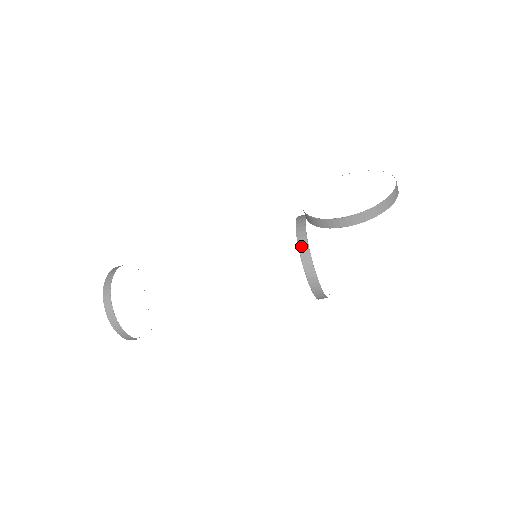
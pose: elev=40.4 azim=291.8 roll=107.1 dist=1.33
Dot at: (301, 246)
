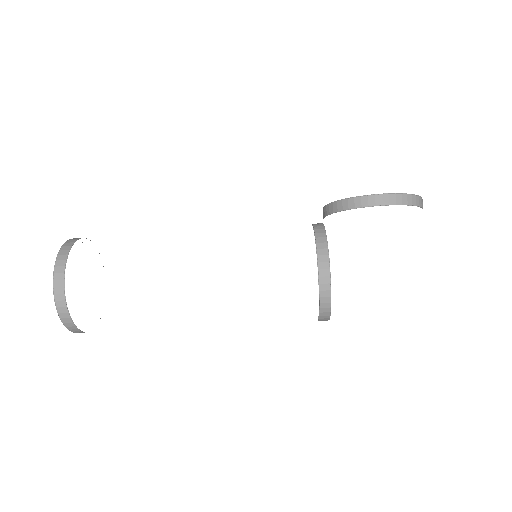
Dot at: (317, 231)
